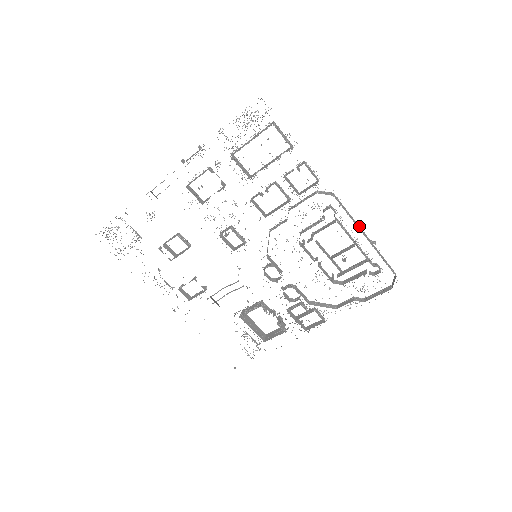
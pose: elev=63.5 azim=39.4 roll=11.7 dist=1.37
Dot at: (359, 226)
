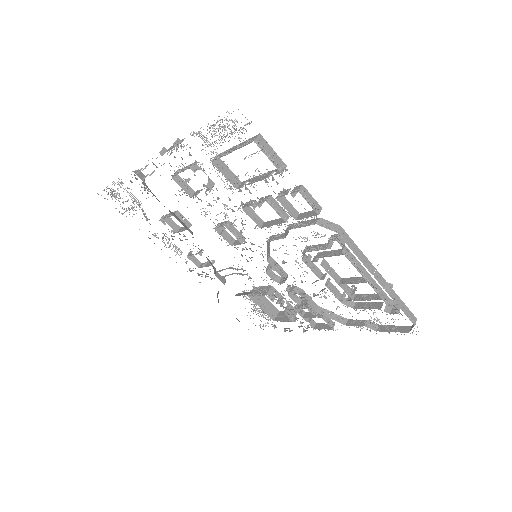
Dot at: occluded
